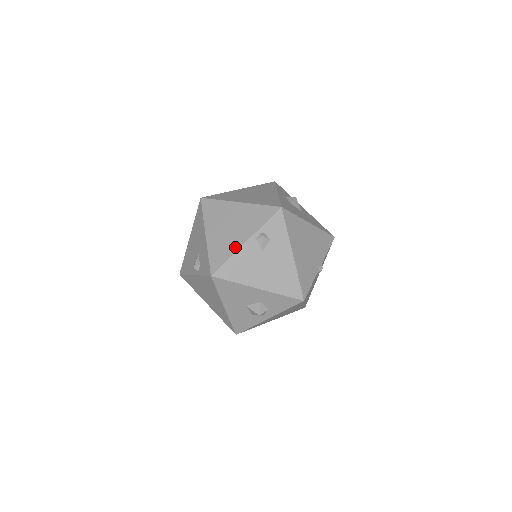
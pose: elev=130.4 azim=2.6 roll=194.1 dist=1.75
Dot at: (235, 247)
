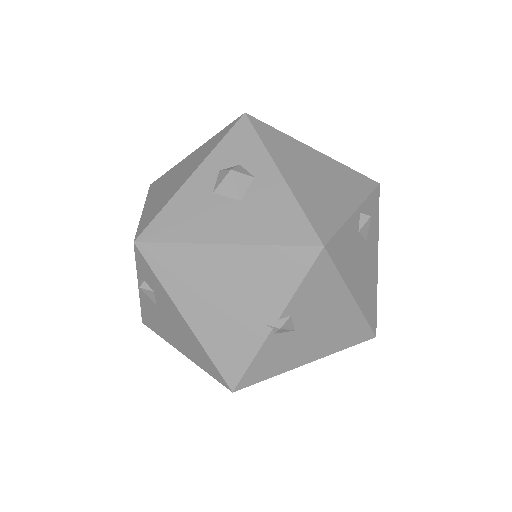
Dot at: occluded
